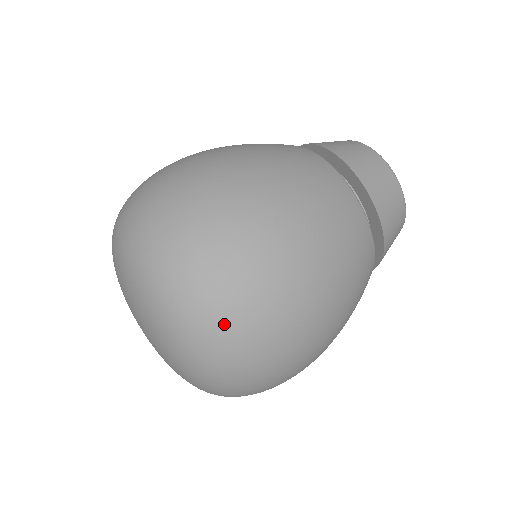
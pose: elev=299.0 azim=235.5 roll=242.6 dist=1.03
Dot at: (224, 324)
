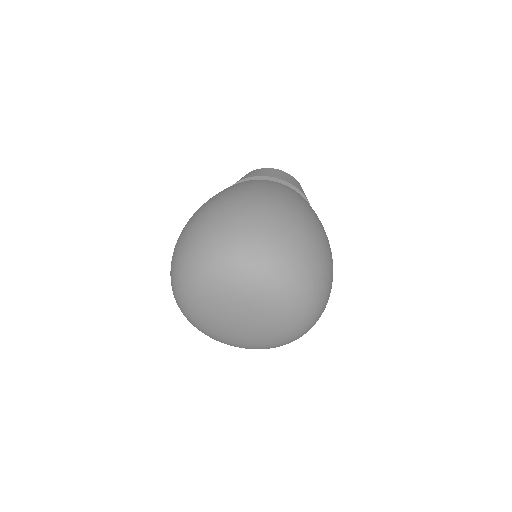
Dot at: (299, 261)
